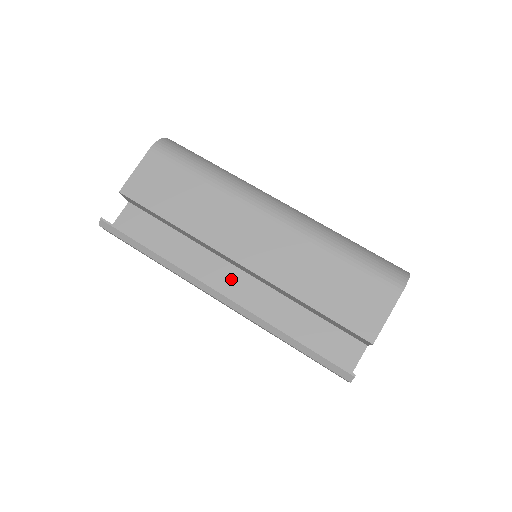
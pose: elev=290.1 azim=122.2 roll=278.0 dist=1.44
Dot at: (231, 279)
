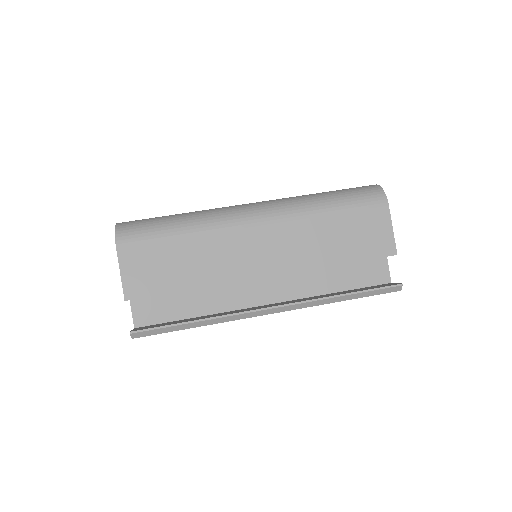
Dot at: (261, 290)
